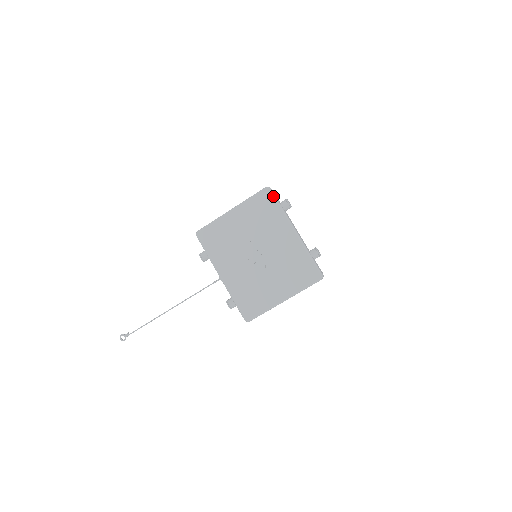
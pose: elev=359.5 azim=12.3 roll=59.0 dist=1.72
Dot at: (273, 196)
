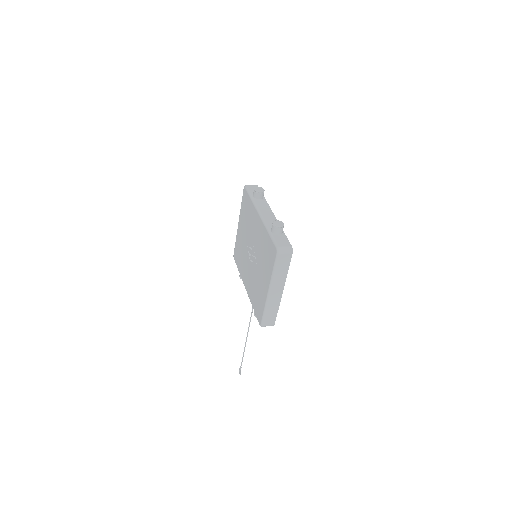
Dot at: (247, 191)
